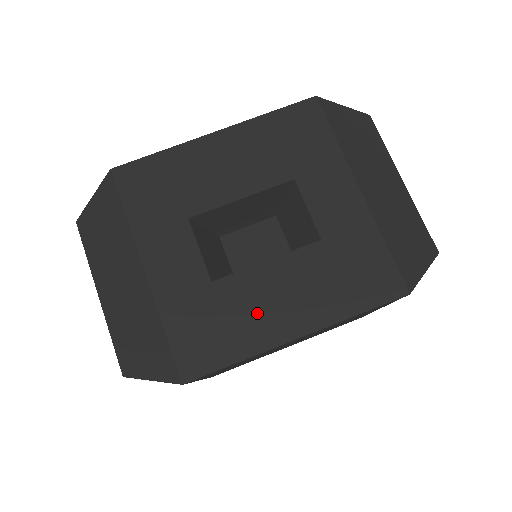
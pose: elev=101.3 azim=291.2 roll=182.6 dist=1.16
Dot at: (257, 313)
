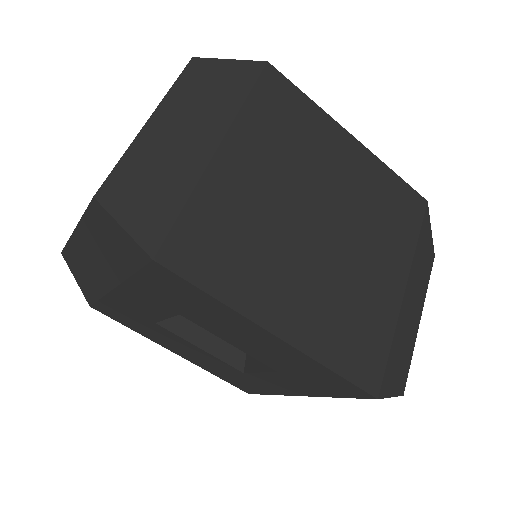
Dot at: (166, 340)
